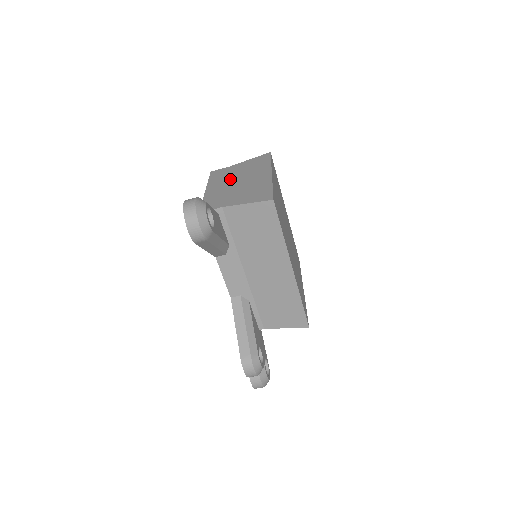
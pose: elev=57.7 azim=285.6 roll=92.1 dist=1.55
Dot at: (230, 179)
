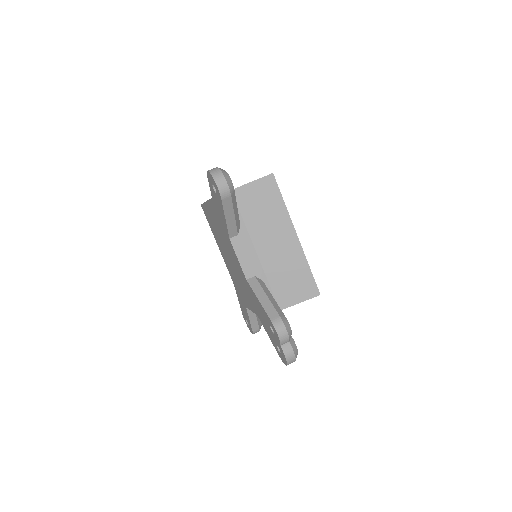
Dot at: occluded
